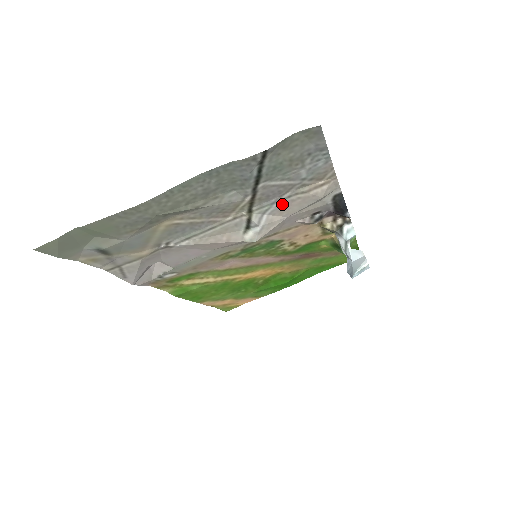
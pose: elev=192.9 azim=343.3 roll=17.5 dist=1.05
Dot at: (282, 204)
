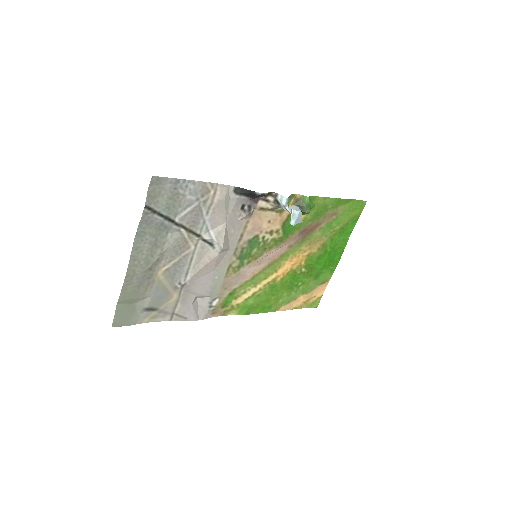
Dot at: (210, 219)
